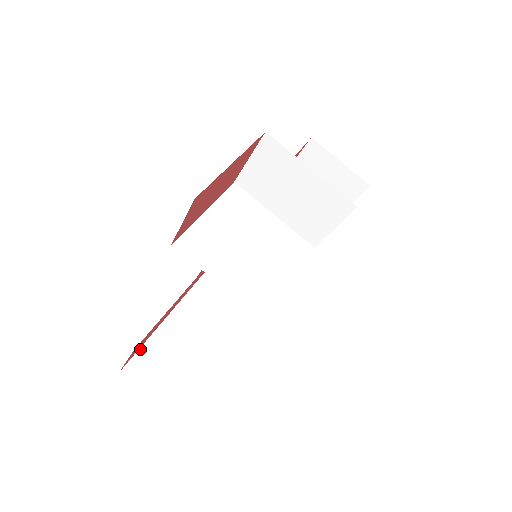
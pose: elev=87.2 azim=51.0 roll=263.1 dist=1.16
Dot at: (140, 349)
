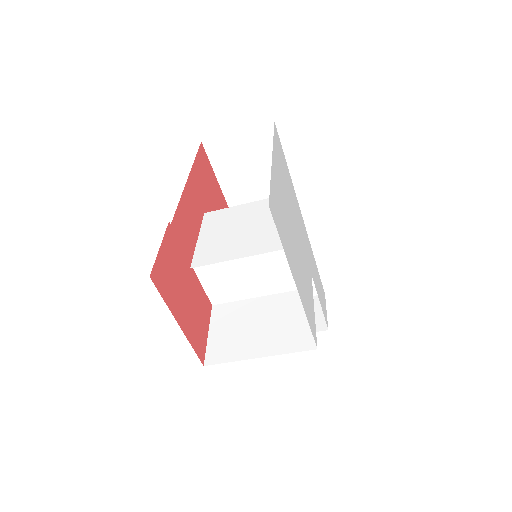
Dot at: occluded
